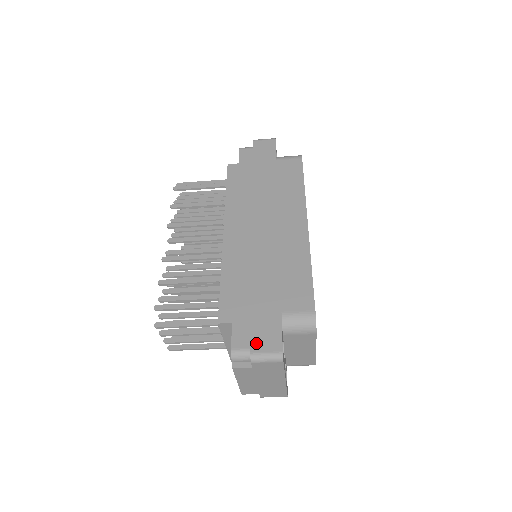
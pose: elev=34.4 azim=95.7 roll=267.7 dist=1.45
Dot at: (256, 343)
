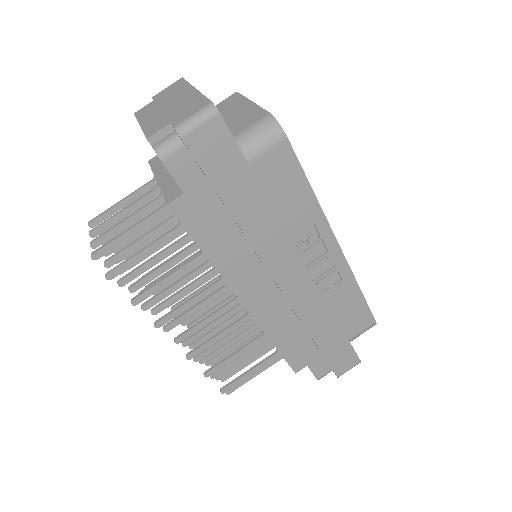
Dot at: occluded
